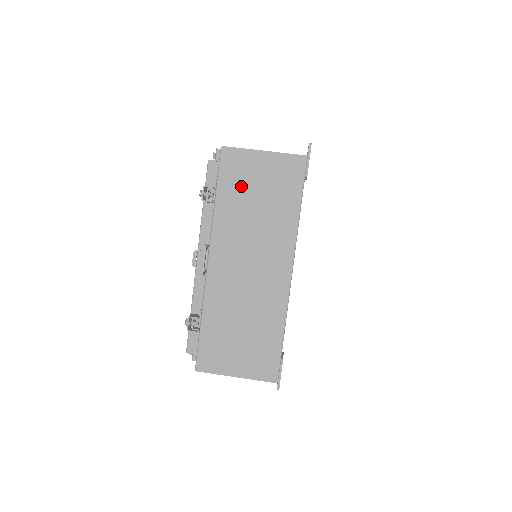
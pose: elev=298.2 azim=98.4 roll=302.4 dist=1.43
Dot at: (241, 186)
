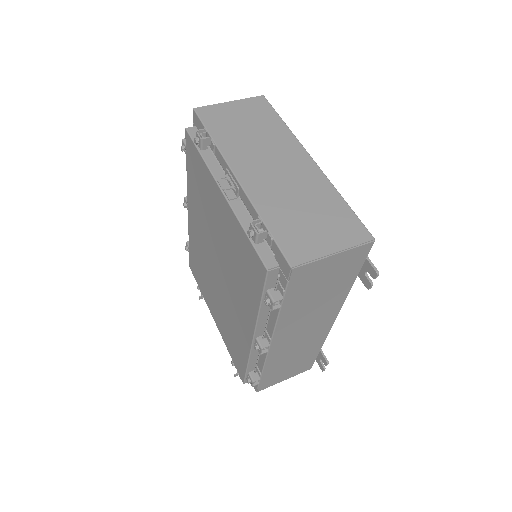
Dot at: (227, 124)
